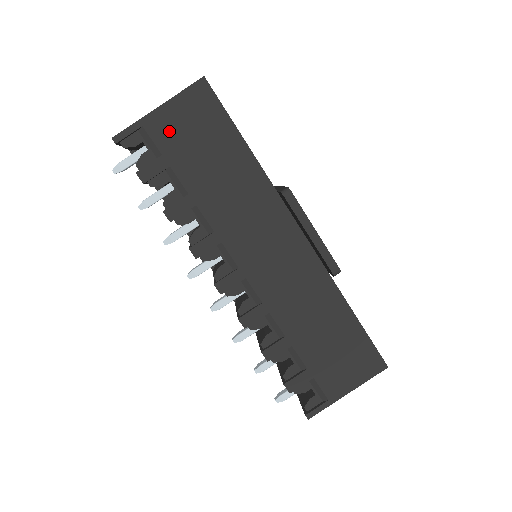
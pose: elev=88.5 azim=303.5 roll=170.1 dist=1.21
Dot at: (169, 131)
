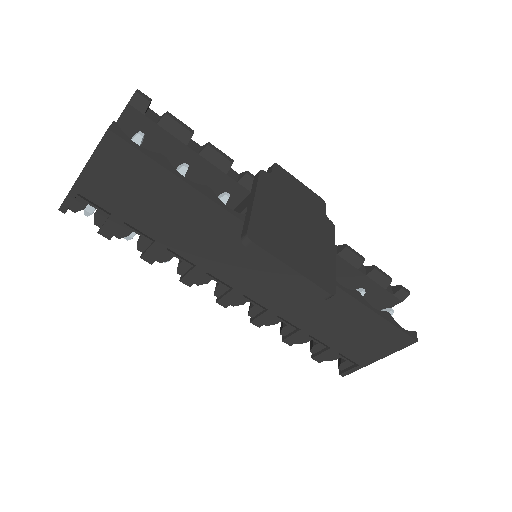
Dot at: (105, 192)
